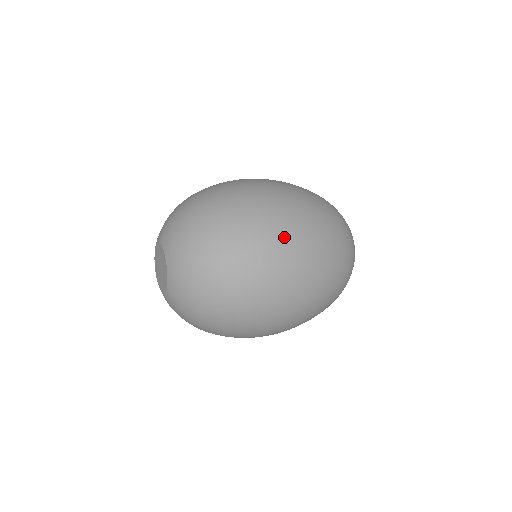
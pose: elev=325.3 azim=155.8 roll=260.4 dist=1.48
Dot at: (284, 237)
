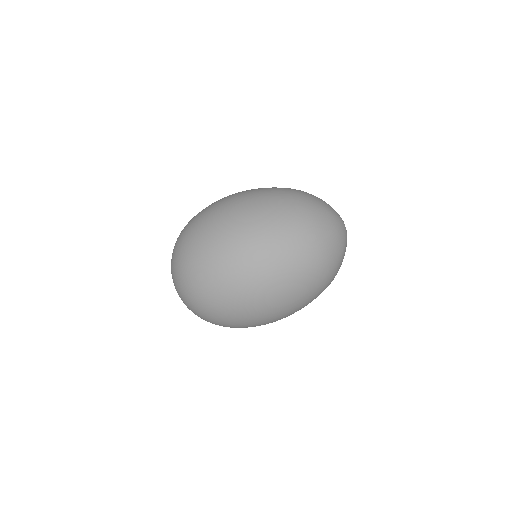
Dot at: (230, 245)
